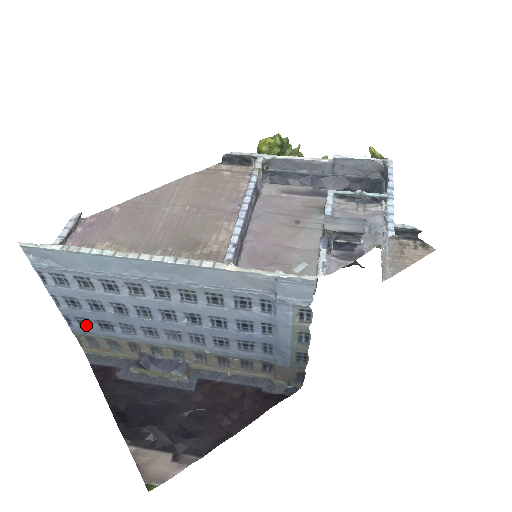
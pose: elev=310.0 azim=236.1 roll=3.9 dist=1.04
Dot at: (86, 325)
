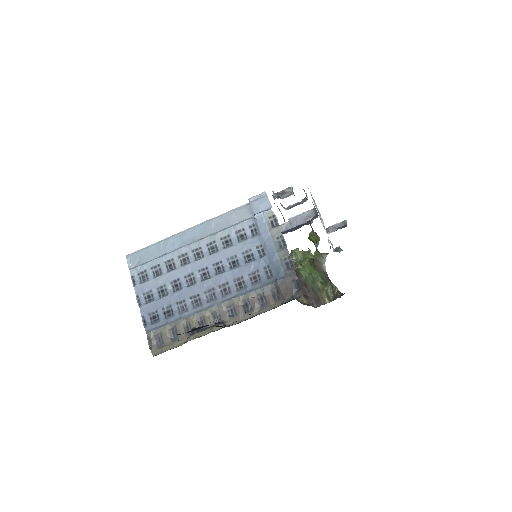
Dot at: (156, 321)
